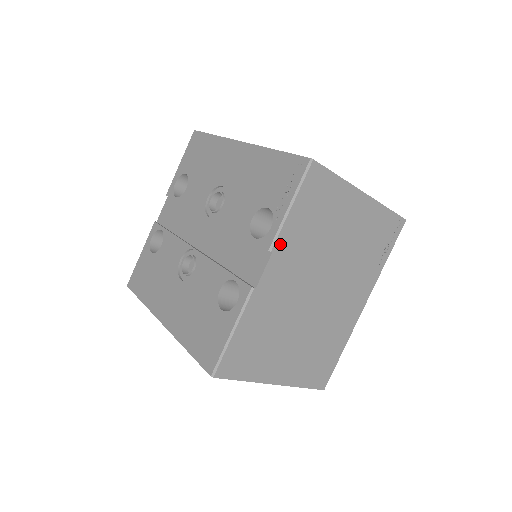
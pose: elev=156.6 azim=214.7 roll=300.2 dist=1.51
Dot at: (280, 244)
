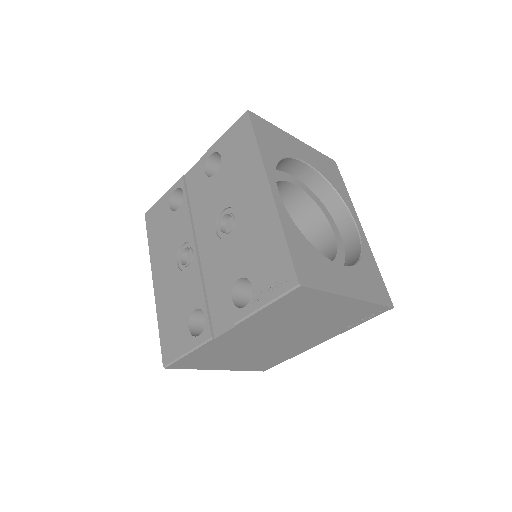
Dot at: (246, 322)
